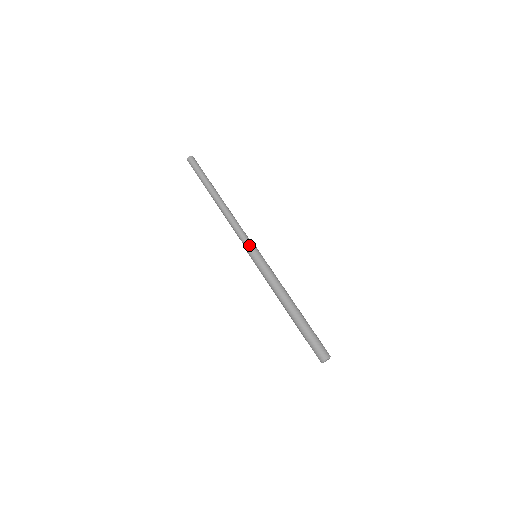
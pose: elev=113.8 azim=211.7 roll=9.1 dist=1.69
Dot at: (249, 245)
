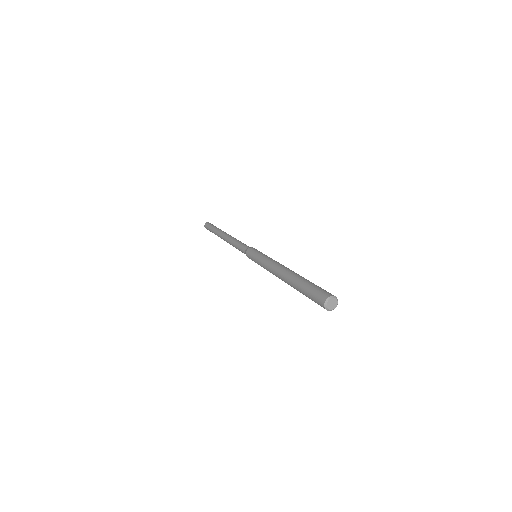
Dot at: (247, 249)
